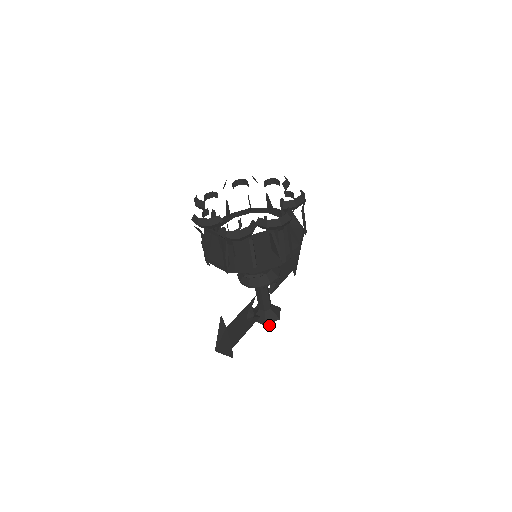
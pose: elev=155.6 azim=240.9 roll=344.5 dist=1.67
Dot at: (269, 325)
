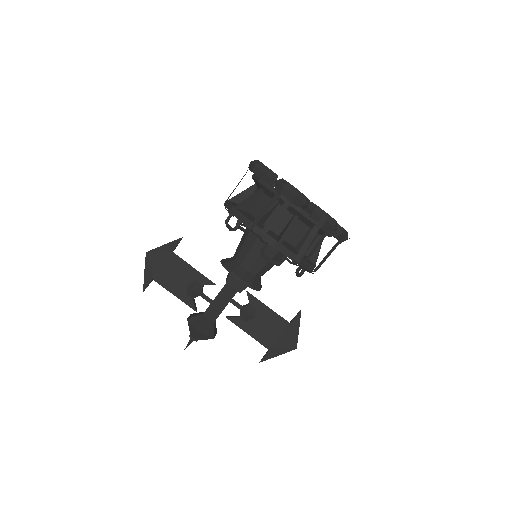
Dot at: (191, 340)
